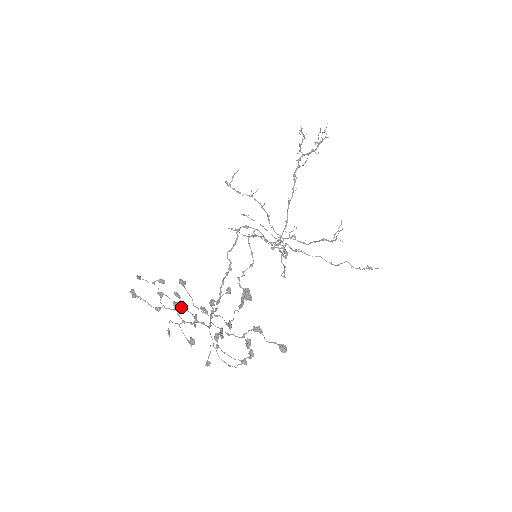
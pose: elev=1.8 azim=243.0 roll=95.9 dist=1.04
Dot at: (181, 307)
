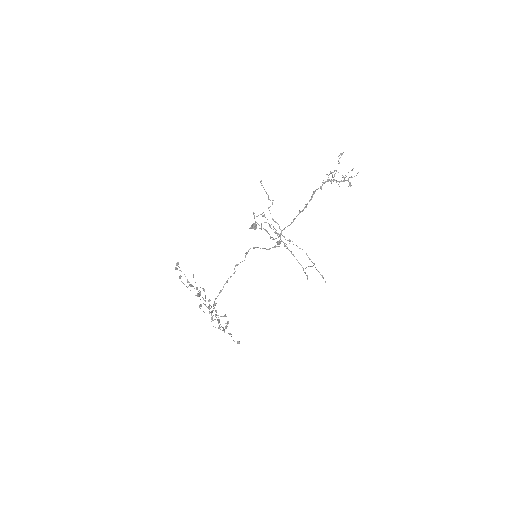
Dot at: (200, 292)
